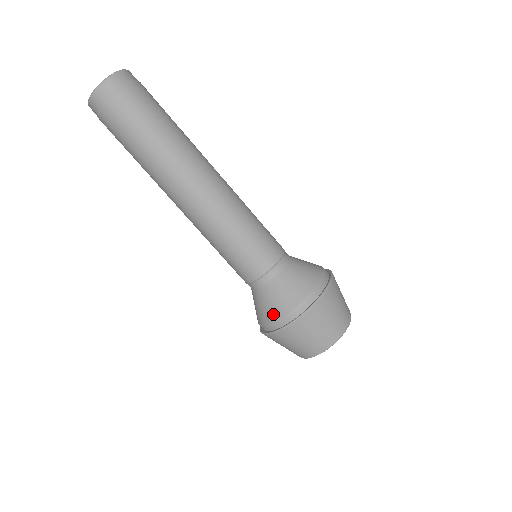
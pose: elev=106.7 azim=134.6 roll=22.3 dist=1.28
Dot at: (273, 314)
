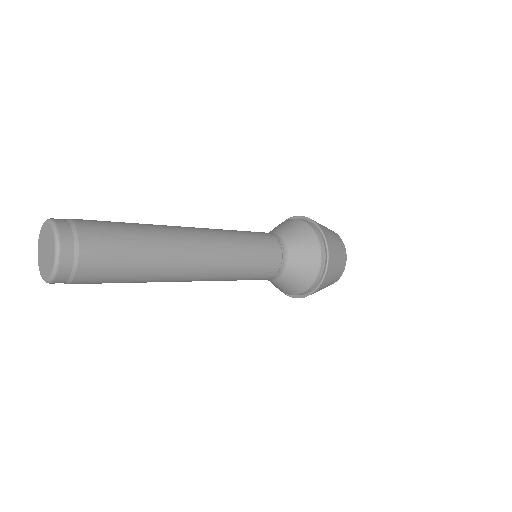
Dot at: (298, 290)
